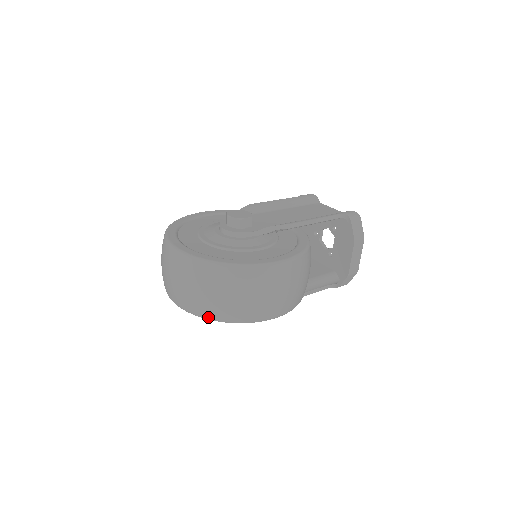
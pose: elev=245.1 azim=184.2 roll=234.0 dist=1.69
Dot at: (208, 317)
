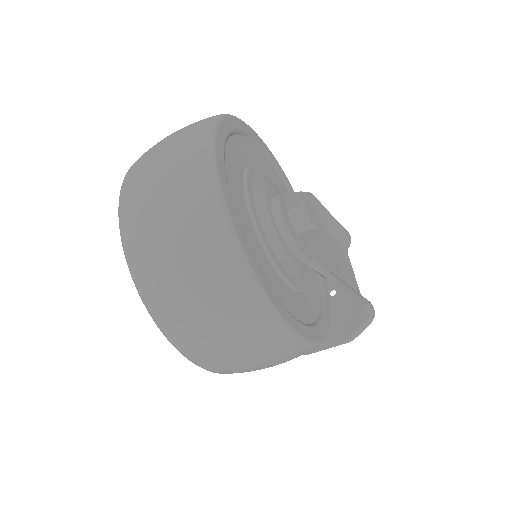
Dot at: (151, 307)
